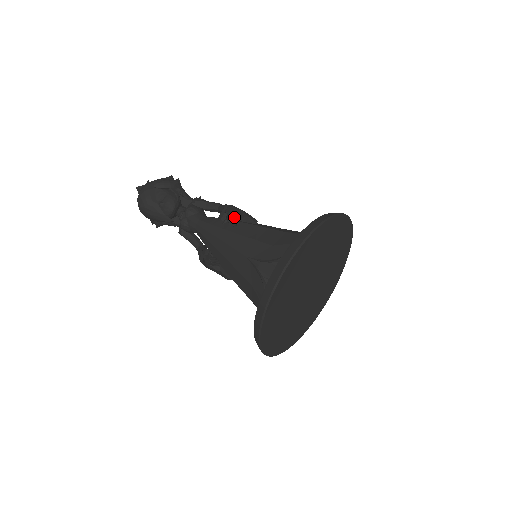
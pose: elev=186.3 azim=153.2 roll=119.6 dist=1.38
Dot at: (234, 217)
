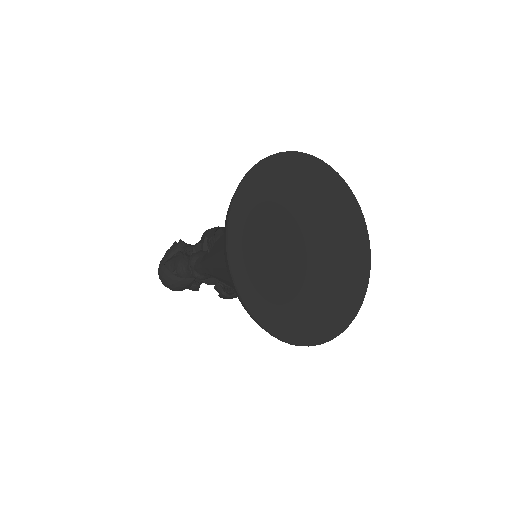
Dot at: (210, 240)
